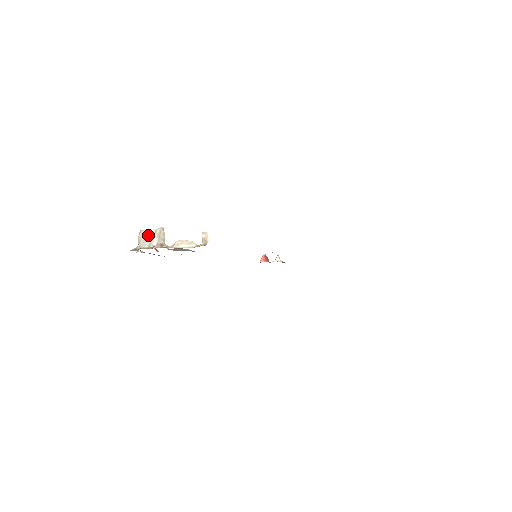
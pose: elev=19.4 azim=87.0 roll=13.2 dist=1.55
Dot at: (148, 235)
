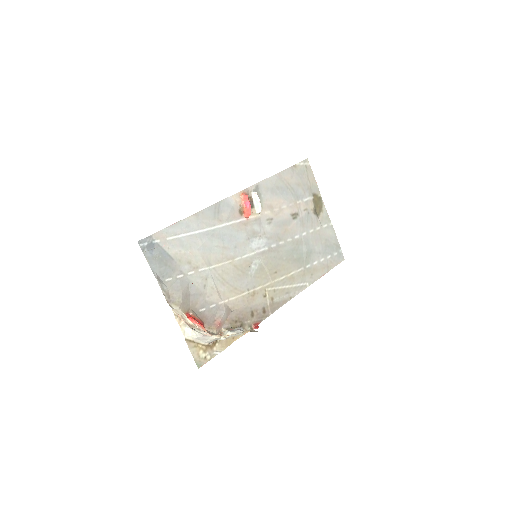
Dot at: (209, 338)
